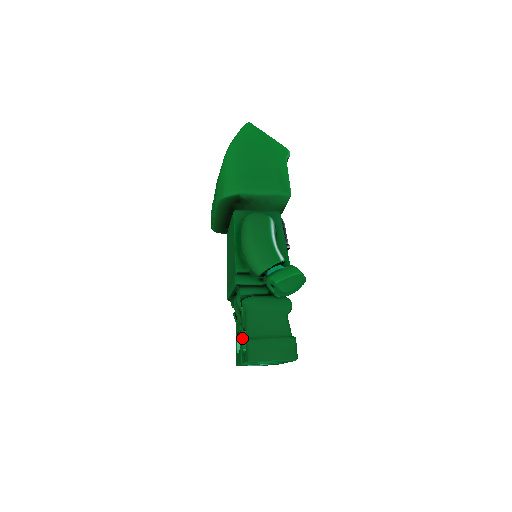
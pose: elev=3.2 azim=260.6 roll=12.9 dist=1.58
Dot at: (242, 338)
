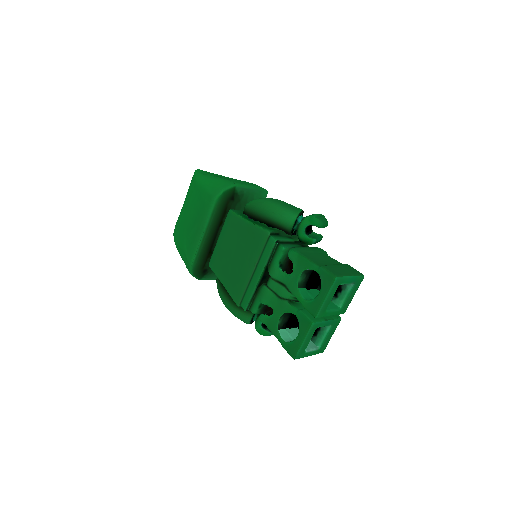
Dot at: (301, 296)
